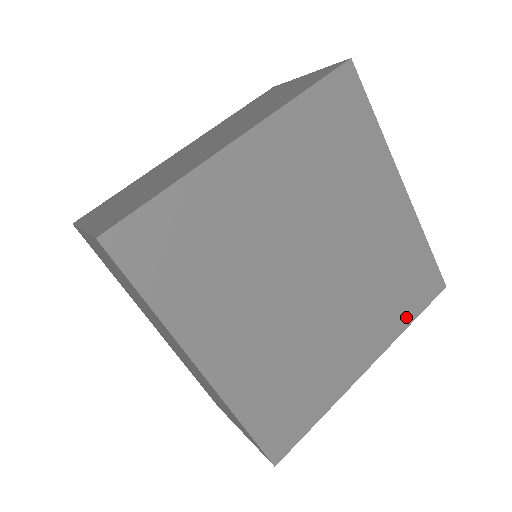
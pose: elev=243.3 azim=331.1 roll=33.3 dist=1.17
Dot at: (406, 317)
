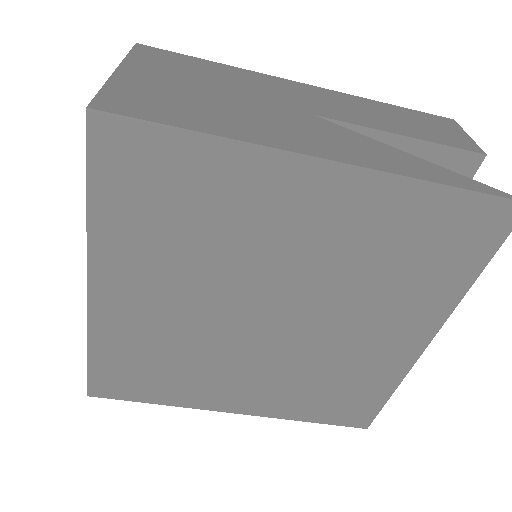
Dot at: (461, 277)
